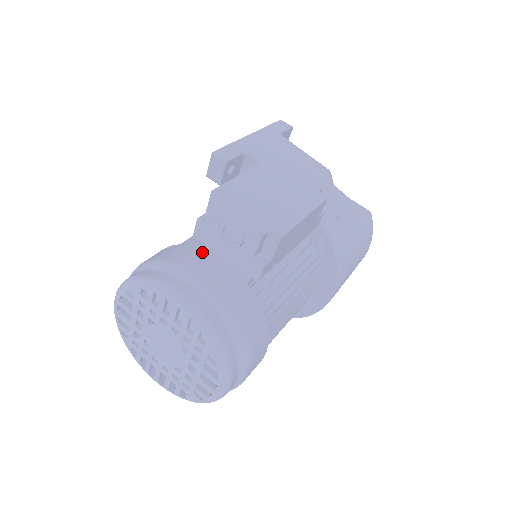
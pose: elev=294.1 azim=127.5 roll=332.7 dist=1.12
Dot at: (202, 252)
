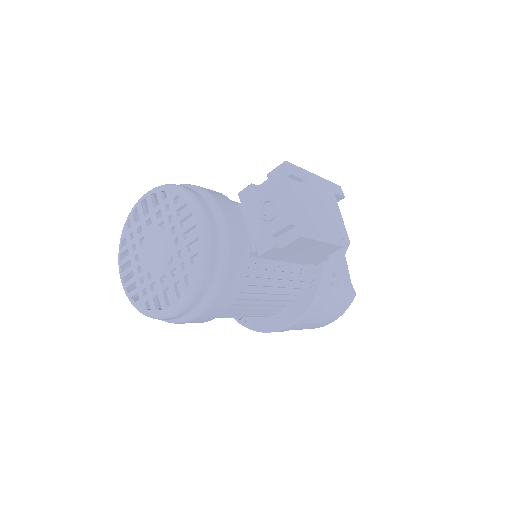
Dot at: (236, 208)
